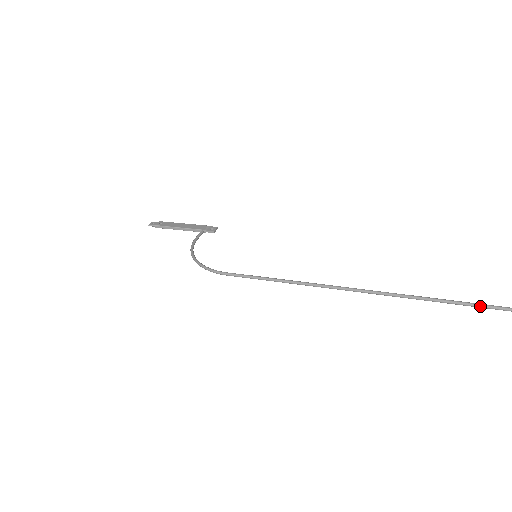
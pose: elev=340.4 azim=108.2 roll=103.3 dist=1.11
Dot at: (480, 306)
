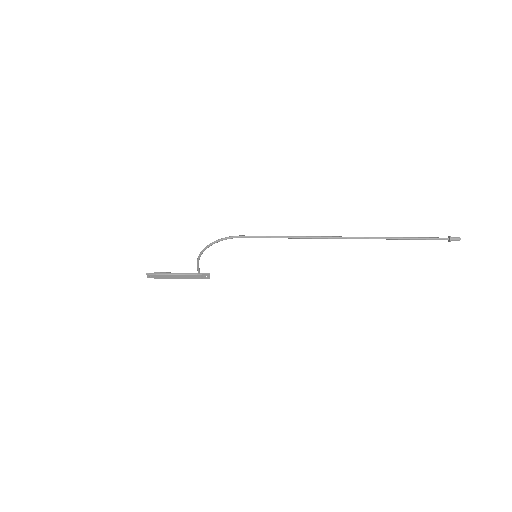
Dot at: (423, 237)
